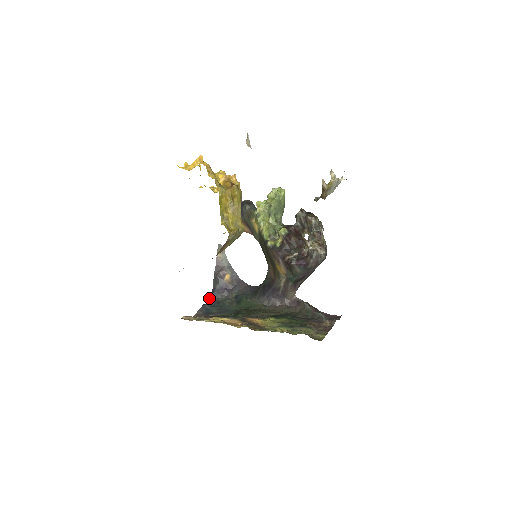
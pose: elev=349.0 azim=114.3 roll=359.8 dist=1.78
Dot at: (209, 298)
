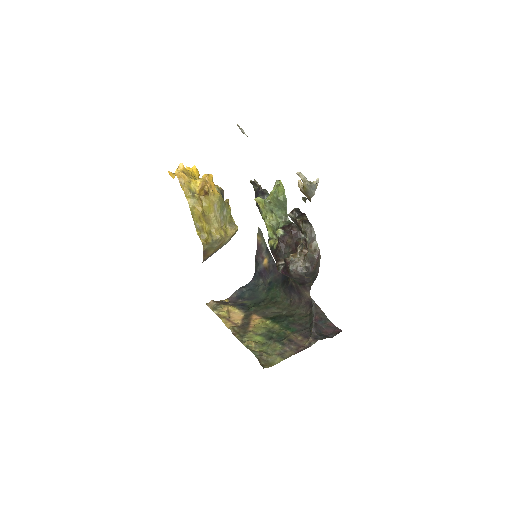
Dot at: occluded
